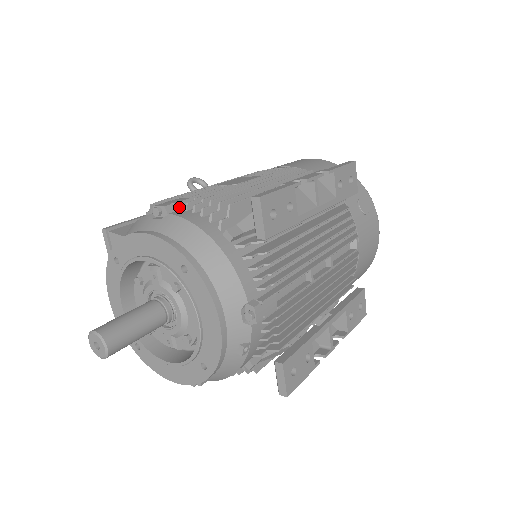
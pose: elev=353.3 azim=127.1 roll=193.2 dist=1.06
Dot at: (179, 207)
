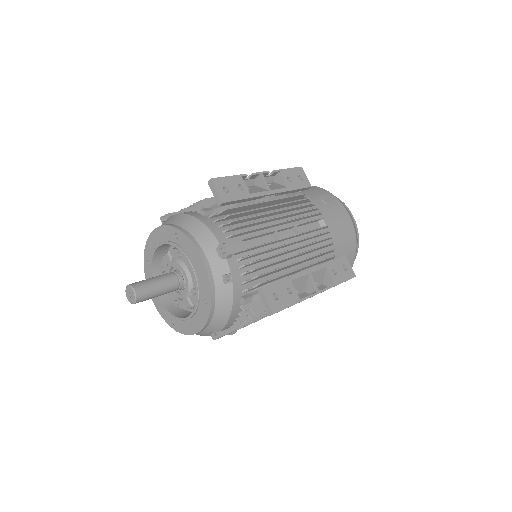
Dot at: occluded
